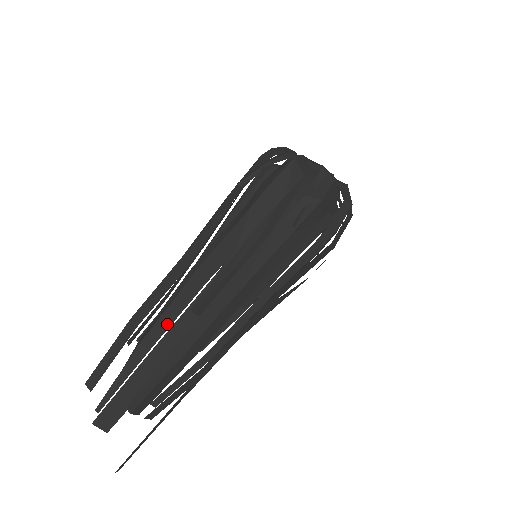
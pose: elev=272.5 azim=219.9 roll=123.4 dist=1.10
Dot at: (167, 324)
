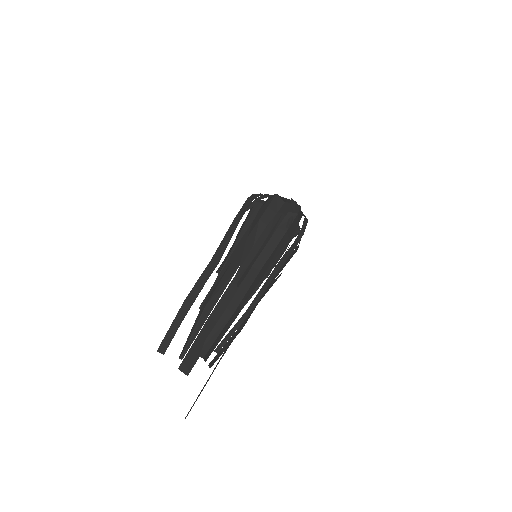
Dot at: (220, 293)
